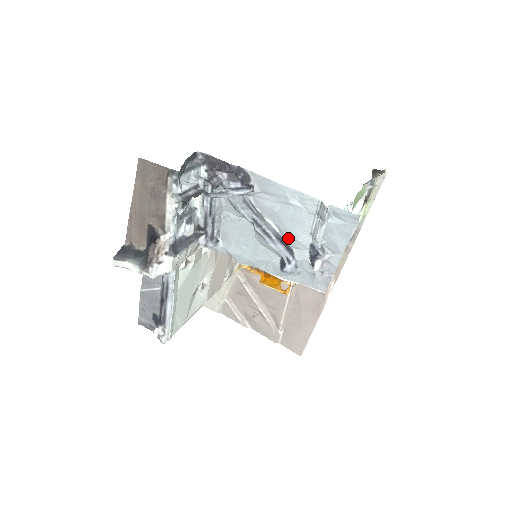
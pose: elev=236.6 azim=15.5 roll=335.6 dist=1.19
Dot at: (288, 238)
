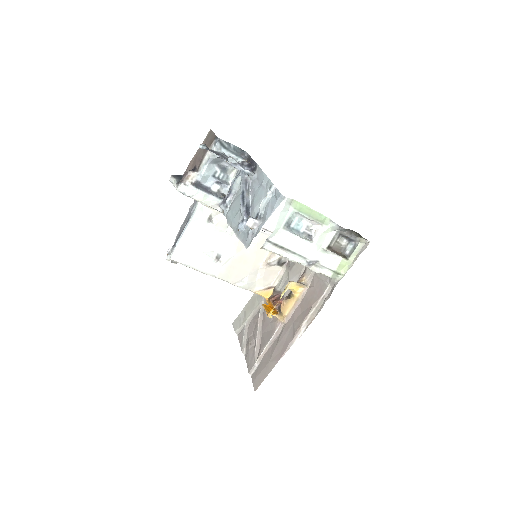
Dot at: (252, 208)
